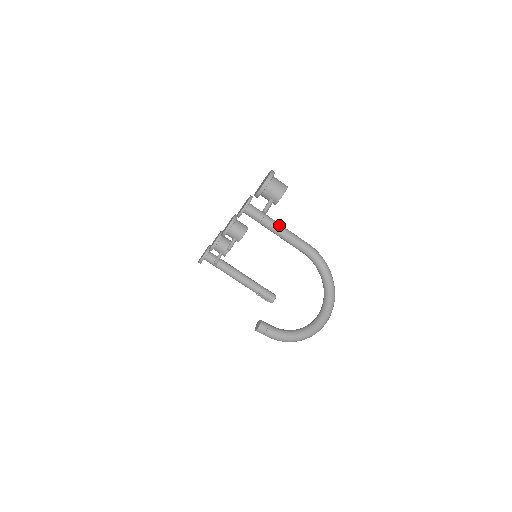
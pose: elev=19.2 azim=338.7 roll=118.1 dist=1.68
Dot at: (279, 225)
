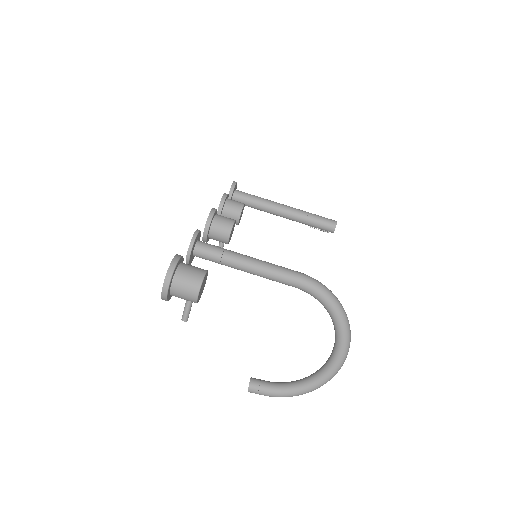
Dot at: (246, 265)
